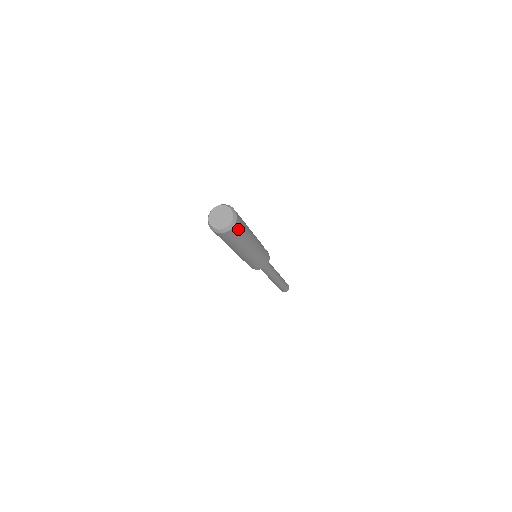
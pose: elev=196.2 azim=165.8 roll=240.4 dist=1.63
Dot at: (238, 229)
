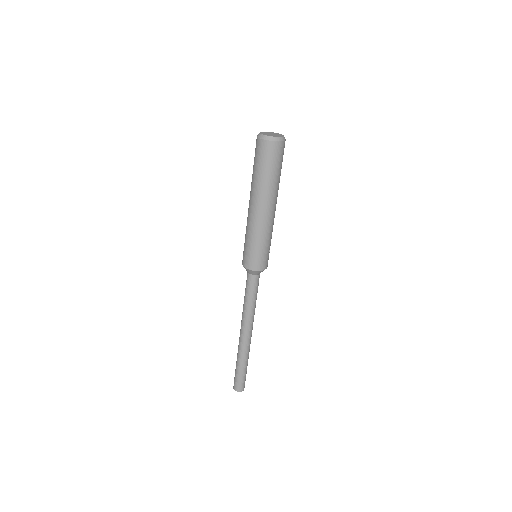
Dot at: (277, 154)
